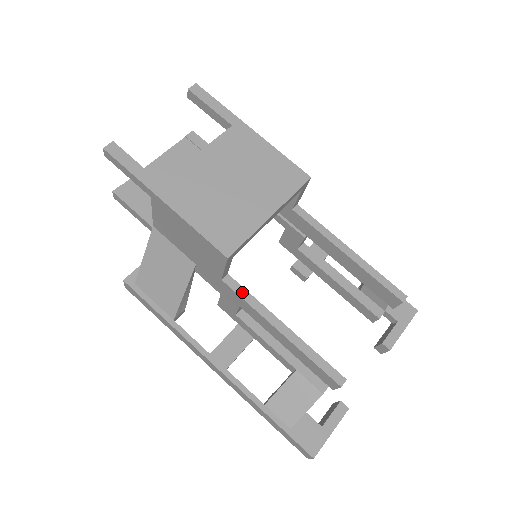
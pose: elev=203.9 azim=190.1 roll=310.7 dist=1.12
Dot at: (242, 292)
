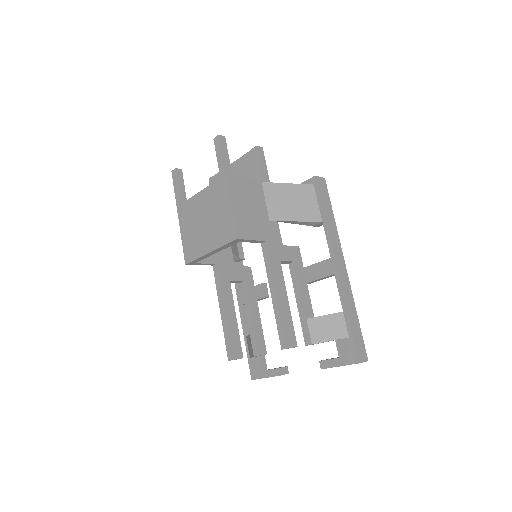
Dot at: (217, 279)
